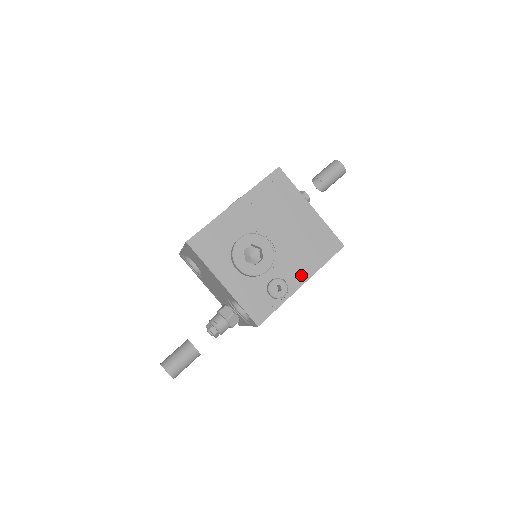
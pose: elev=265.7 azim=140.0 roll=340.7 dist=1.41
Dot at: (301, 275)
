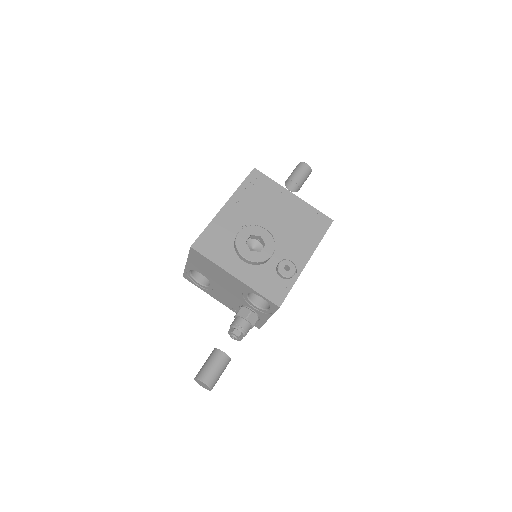
Dot at: (304, 253)
